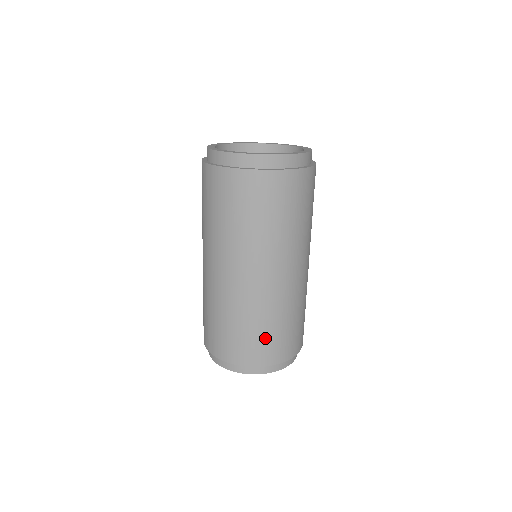
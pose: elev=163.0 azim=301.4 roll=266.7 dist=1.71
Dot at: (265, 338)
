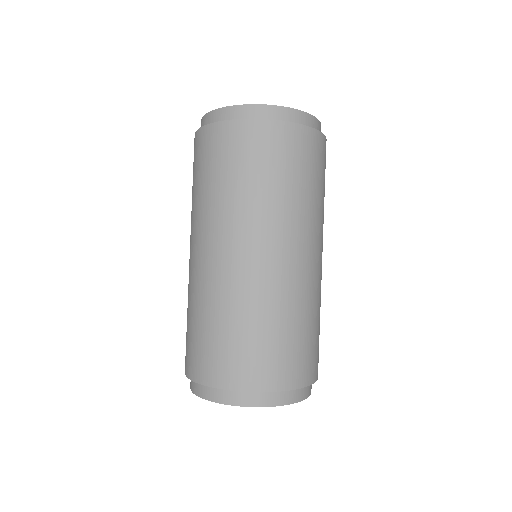
Dot at: (264, 347)
